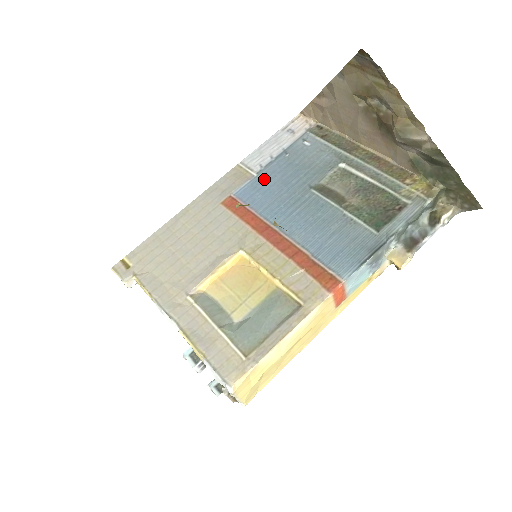
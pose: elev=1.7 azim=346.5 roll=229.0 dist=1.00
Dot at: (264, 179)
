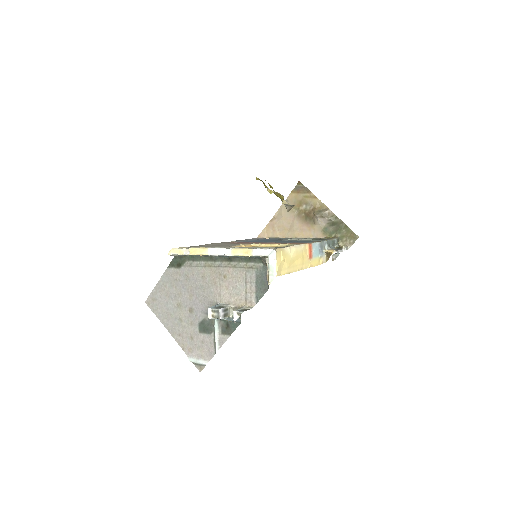
Dot at: occluded
